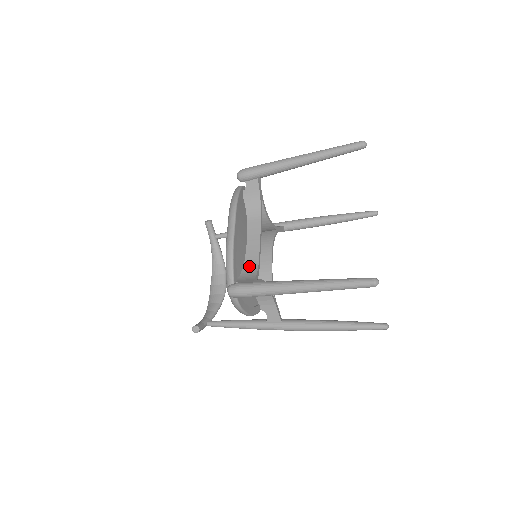
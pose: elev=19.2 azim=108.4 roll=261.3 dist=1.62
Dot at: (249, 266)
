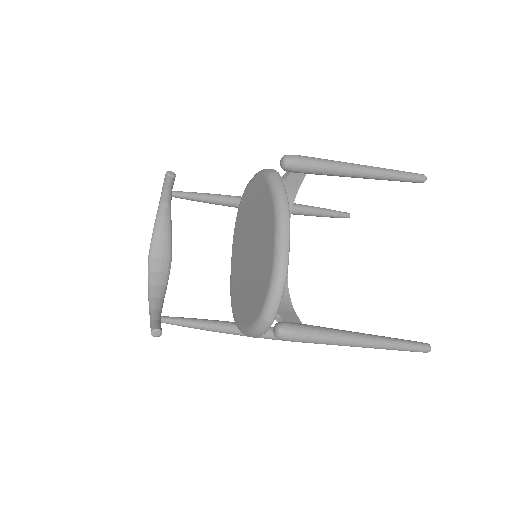
Dot at: occluded
